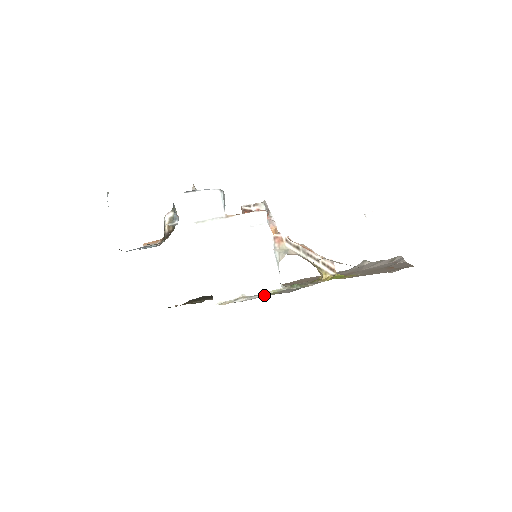
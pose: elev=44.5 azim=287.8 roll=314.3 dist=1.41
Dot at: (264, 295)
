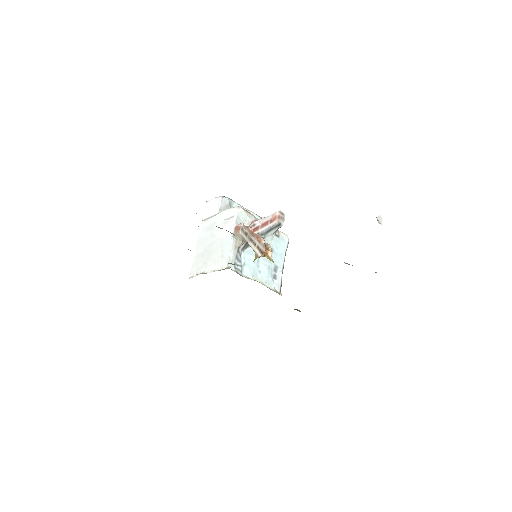
Dot at: occluded
